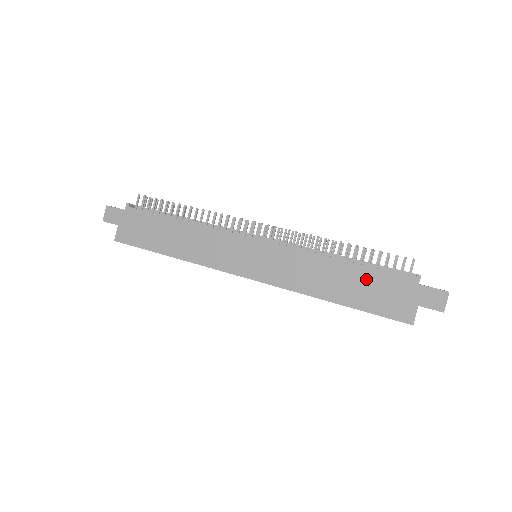
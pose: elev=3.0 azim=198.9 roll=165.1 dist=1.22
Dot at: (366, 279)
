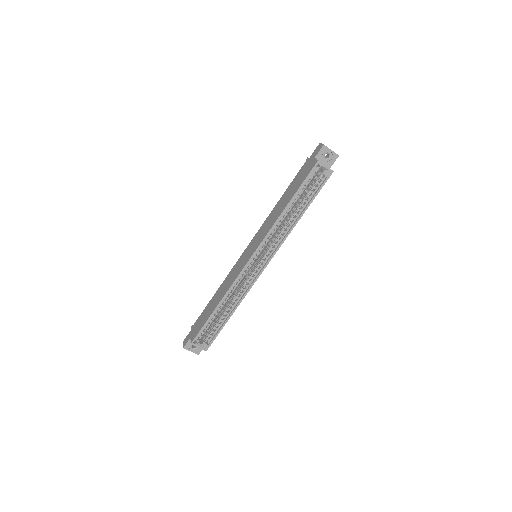
Dot at: (292, 186)
